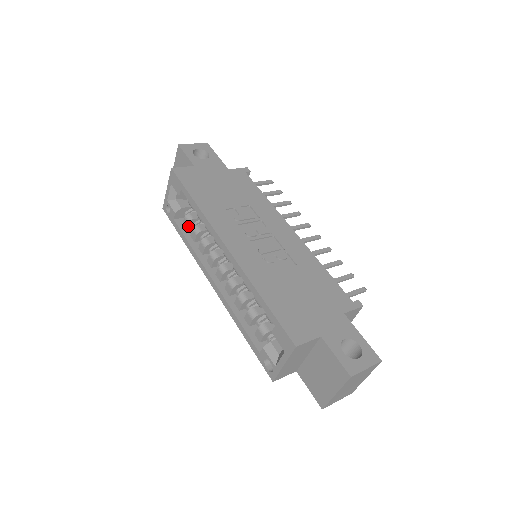
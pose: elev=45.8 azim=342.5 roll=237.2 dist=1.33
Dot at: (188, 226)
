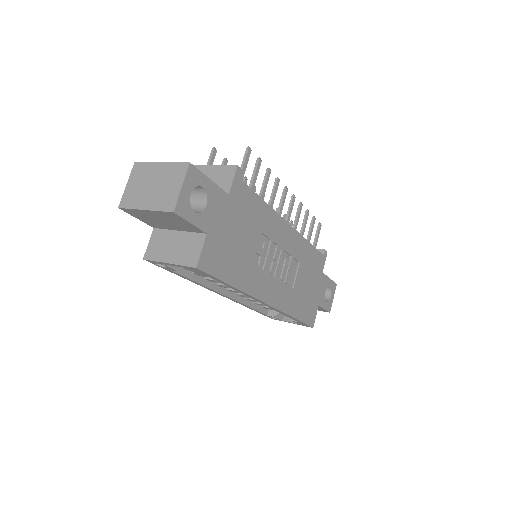
Dot at: occluded
